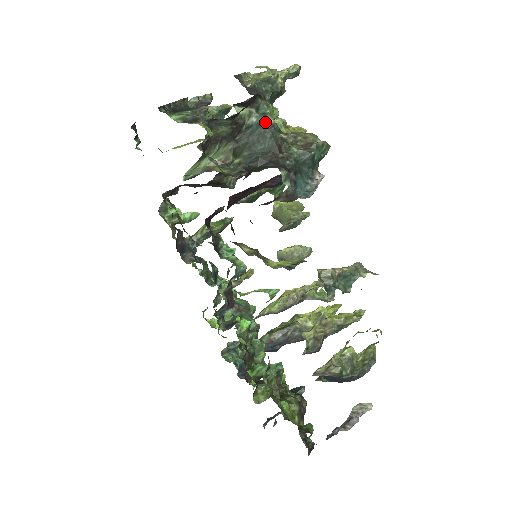
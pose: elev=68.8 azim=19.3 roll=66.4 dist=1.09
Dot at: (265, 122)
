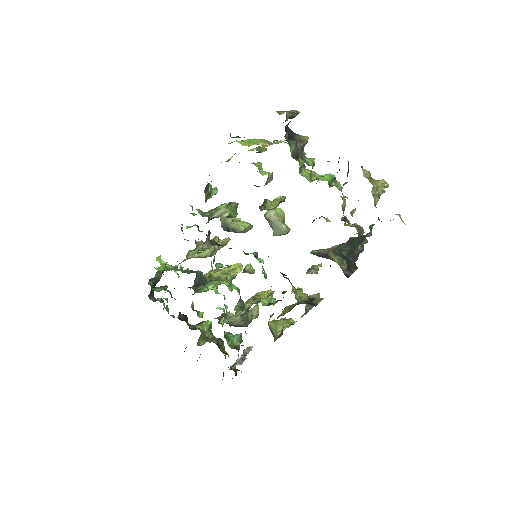
Dot at: (369, 236)
